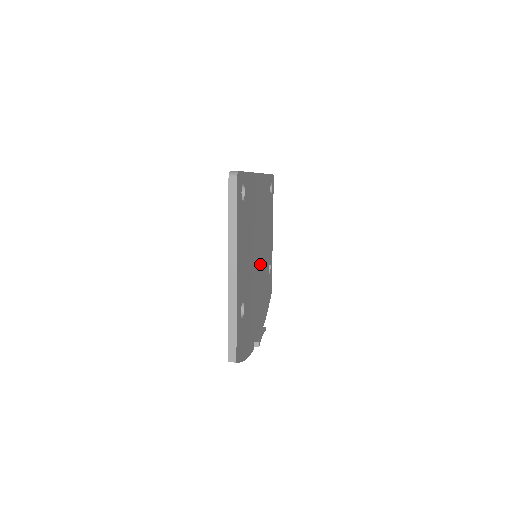
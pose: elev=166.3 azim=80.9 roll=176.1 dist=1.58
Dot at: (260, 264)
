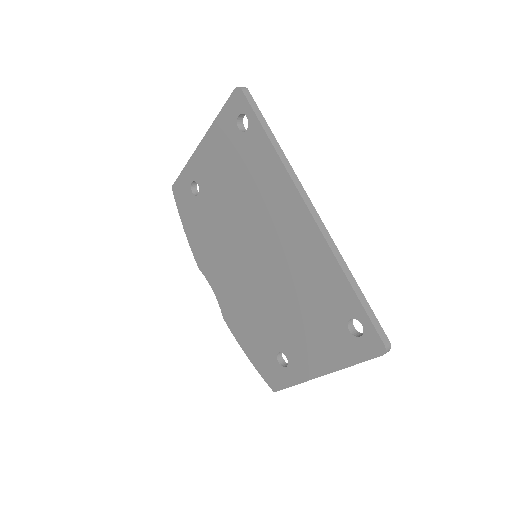
Dot at: occluded
